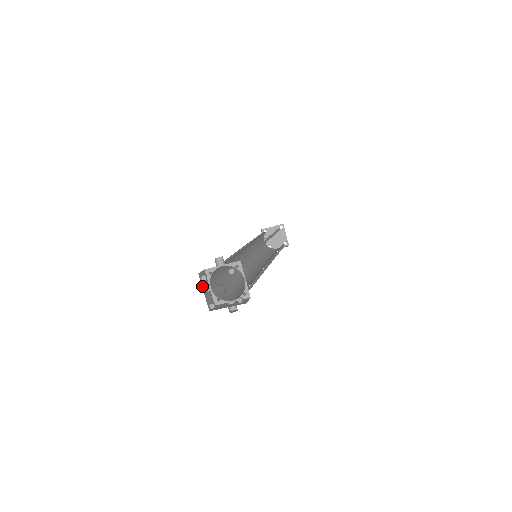
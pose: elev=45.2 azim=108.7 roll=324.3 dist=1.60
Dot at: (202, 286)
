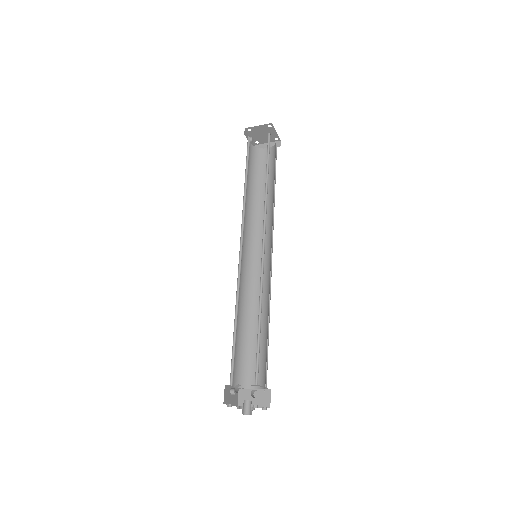
Dot at: occluded
